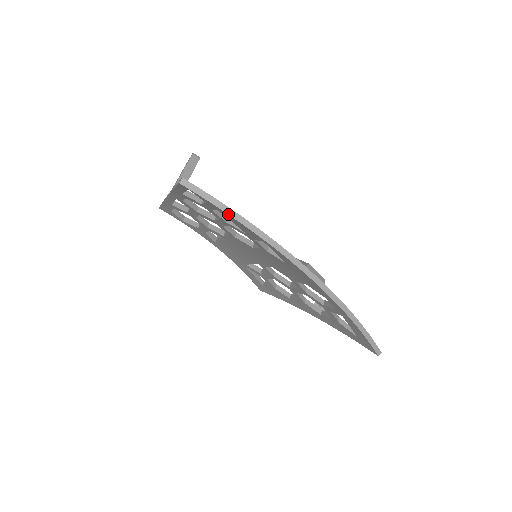
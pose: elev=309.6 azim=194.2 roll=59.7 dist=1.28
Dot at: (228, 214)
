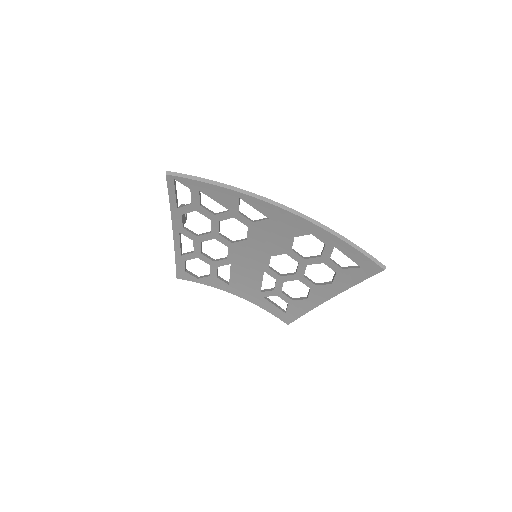
Dot at: (205, 182)
